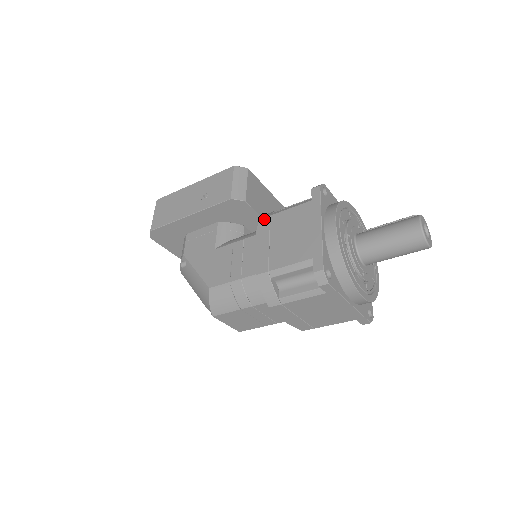
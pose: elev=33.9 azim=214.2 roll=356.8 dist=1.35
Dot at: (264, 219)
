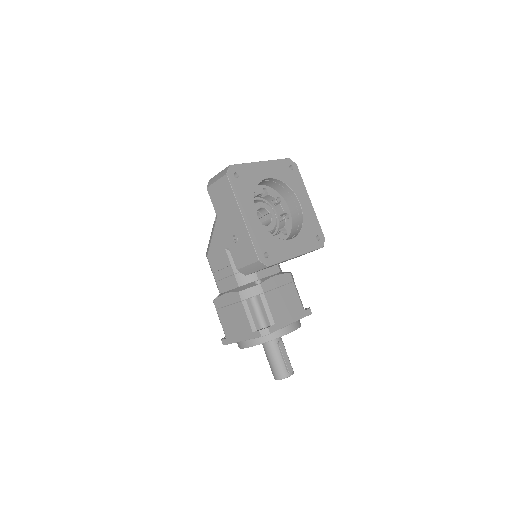
Dot at: (239, 296)
